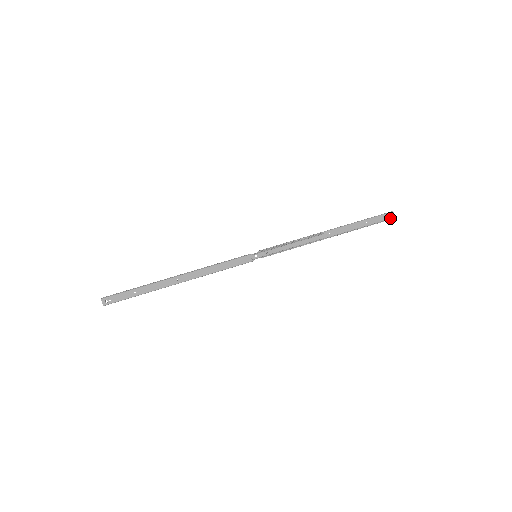
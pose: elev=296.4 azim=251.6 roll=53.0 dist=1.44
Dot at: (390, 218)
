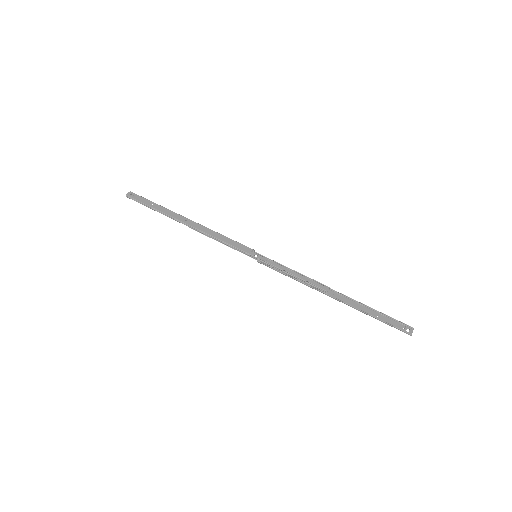
Dot at: (406, 332)
